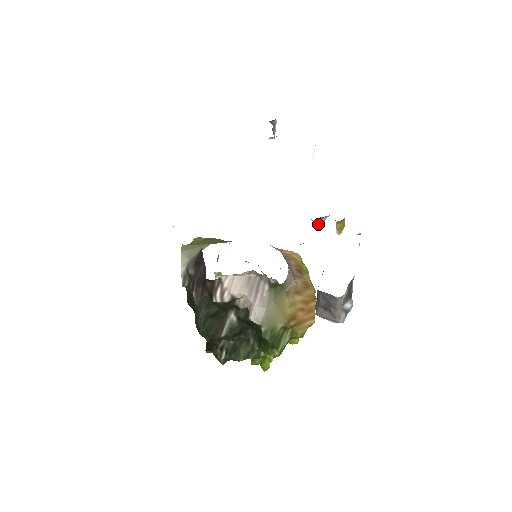
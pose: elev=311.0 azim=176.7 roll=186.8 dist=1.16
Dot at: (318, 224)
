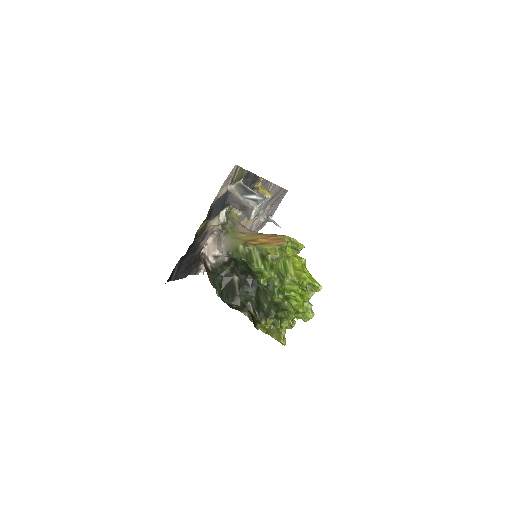
Dot at: occluded
